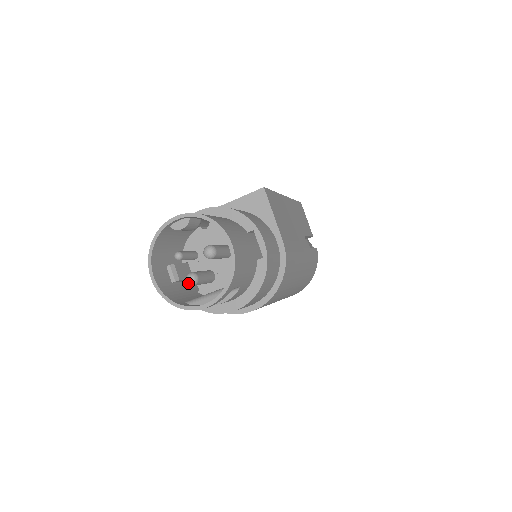
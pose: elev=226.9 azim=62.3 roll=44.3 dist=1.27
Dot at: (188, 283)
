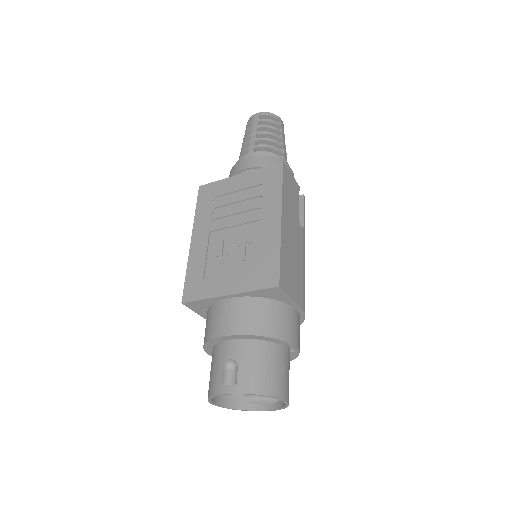
Dot at: occluded
